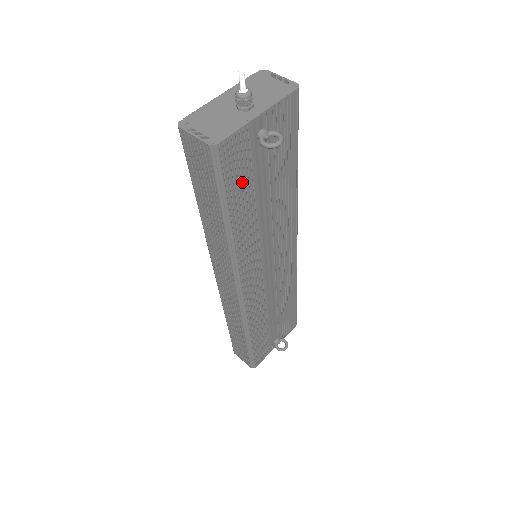
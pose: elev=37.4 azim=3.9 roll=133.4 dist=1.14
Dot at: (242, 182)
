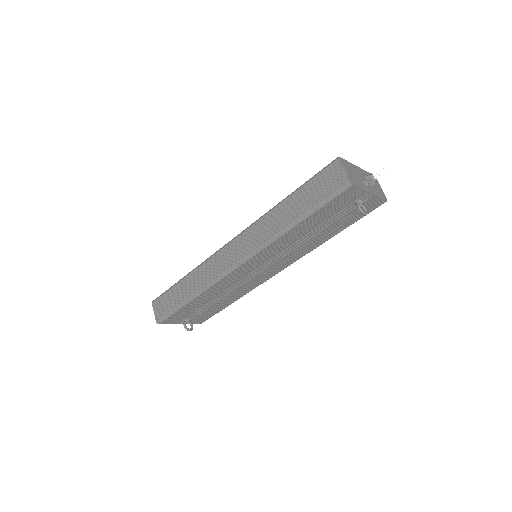
Dot at: (328, 212)
